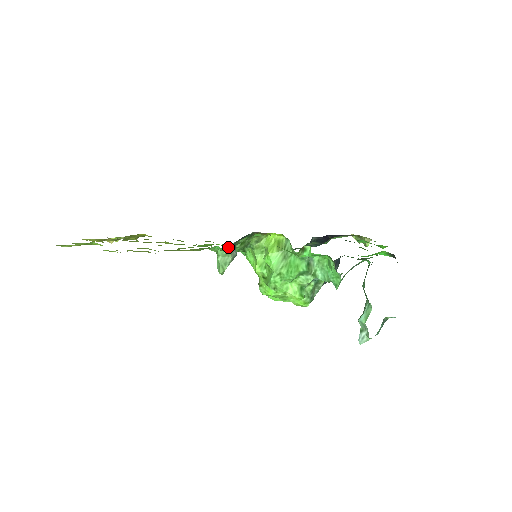
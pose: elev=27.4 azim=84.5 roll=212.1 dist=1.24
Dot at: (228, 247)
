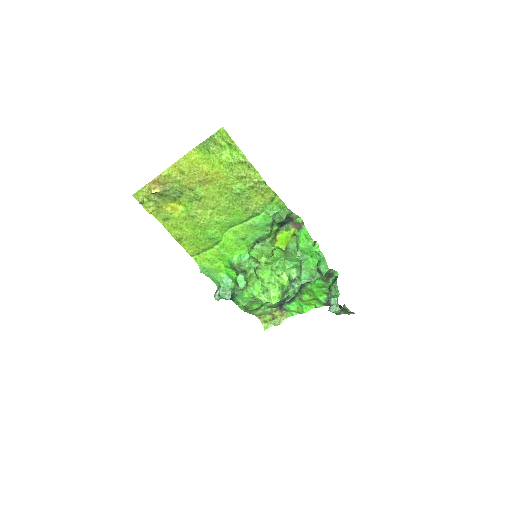
Dot at: occluded
